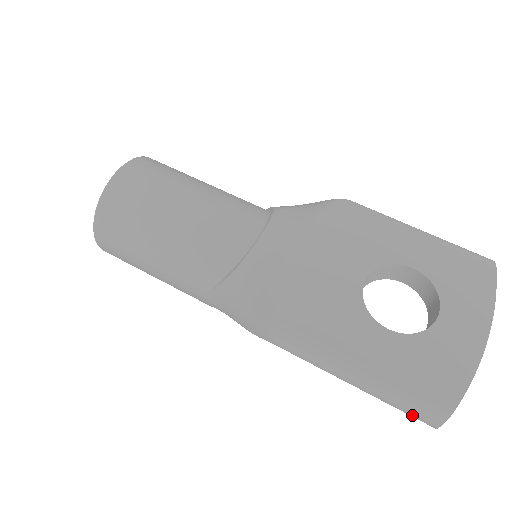
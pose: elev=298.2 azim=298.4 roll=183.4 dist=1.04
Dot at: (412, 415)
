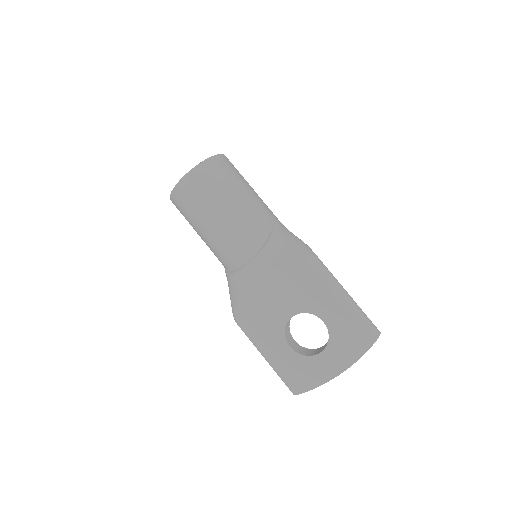
Dot at: occluded
